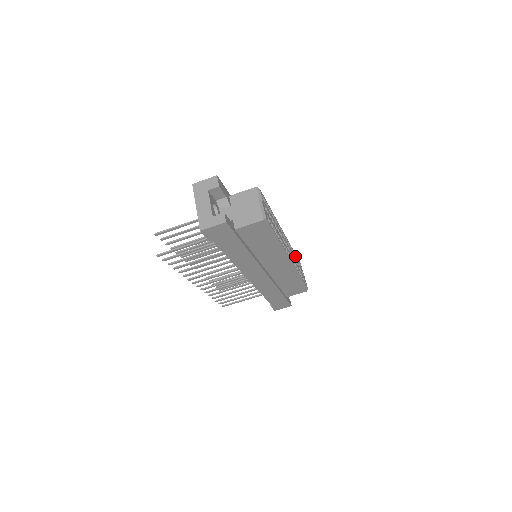
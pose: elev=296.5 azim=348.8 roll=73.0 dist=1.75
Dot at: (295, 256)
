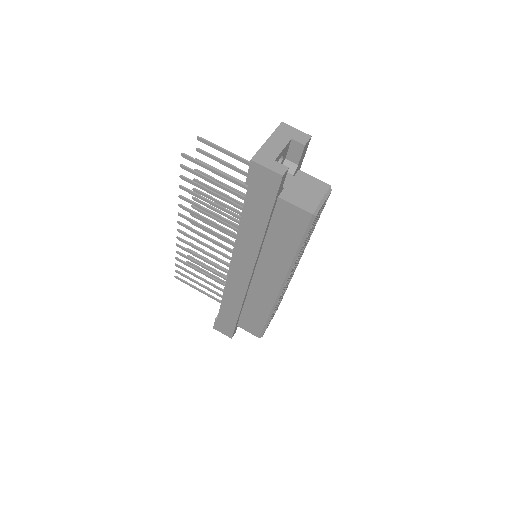
Dot at: occluded
